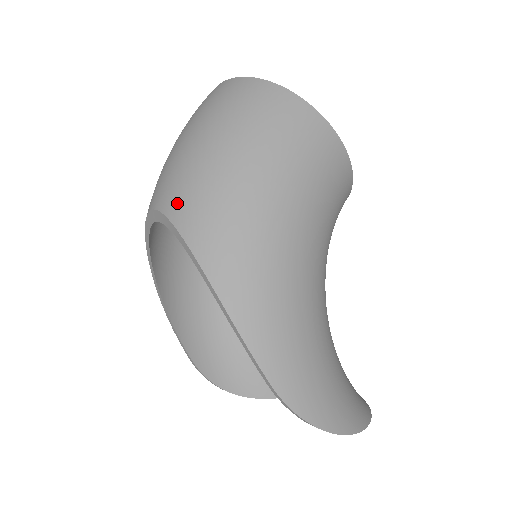
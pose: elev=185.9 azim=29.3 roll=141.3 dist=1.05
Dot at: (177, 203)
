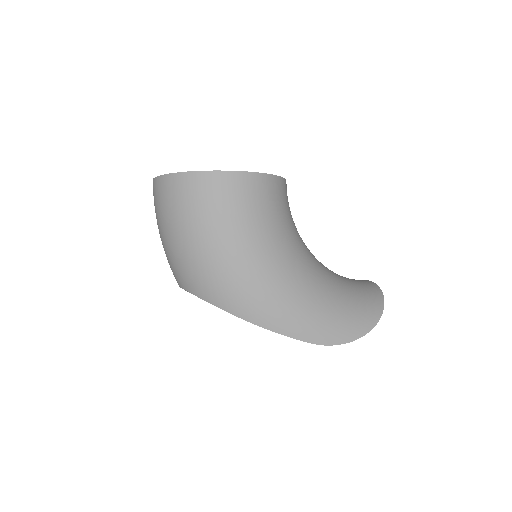
Dot at: (192, 285)
